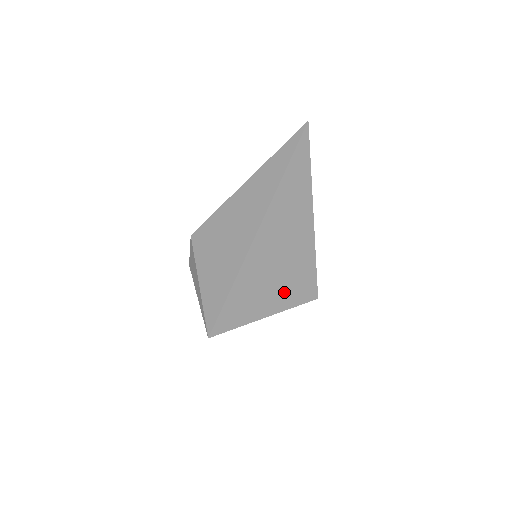
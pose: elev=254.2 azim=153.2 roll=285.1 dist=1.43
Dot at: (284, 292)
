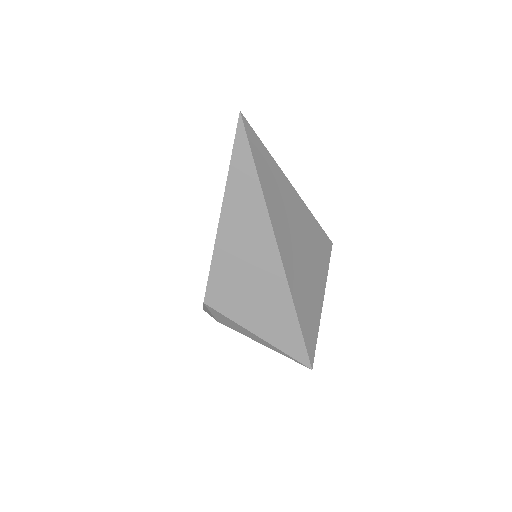
Dot at: (318, 271)
